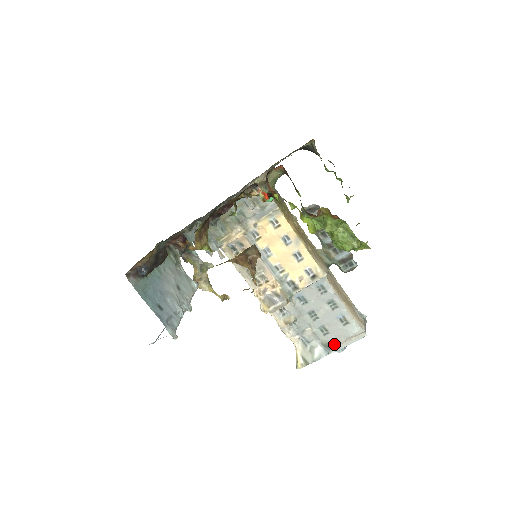
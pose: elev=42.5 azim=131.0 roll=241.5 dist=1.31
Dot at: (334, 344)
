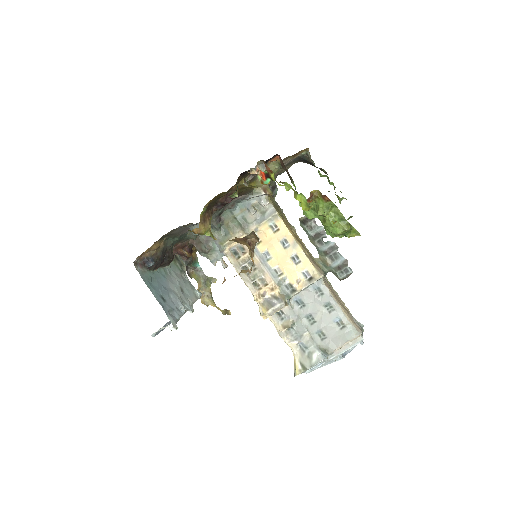
Dot at: (332, 349)
